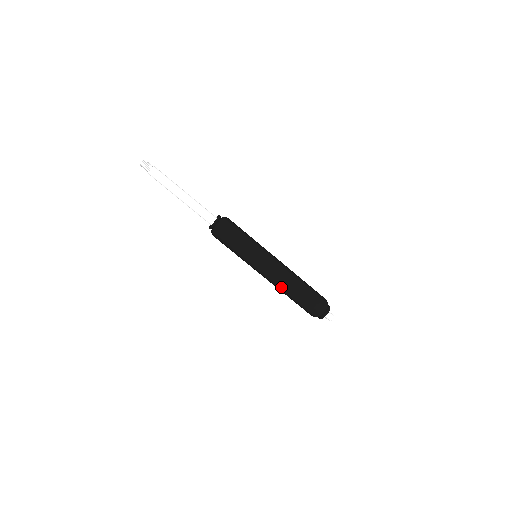
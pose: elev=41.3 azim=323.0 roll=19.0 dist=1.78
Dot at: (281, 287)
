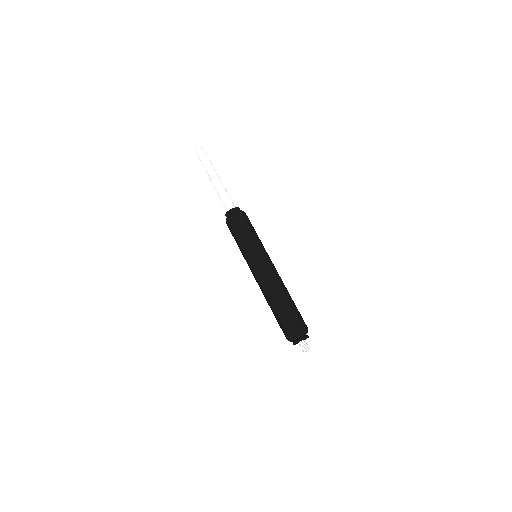
Dot at: (269, 289)
